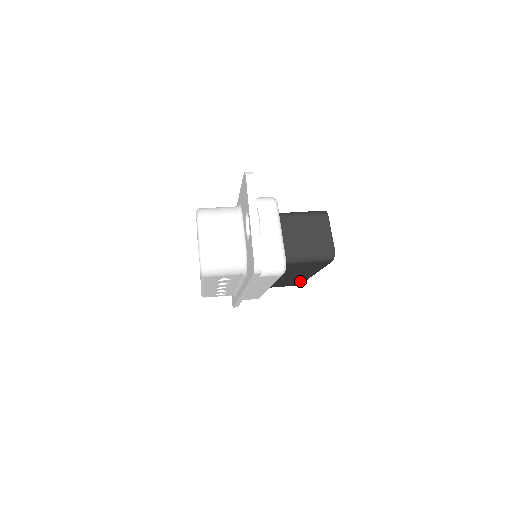
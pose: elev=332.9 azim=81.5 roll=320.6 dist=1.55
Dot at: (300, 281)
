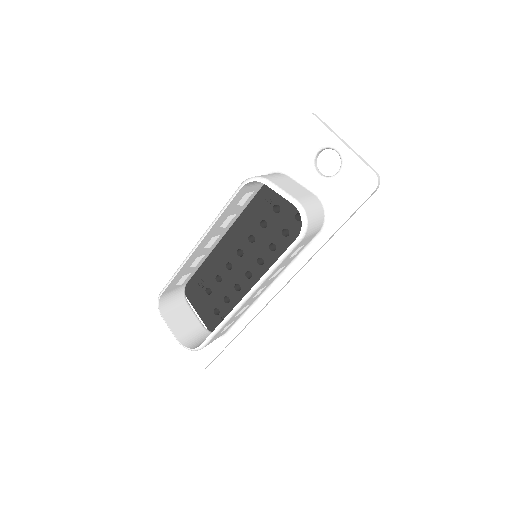
Dot at: occluded
